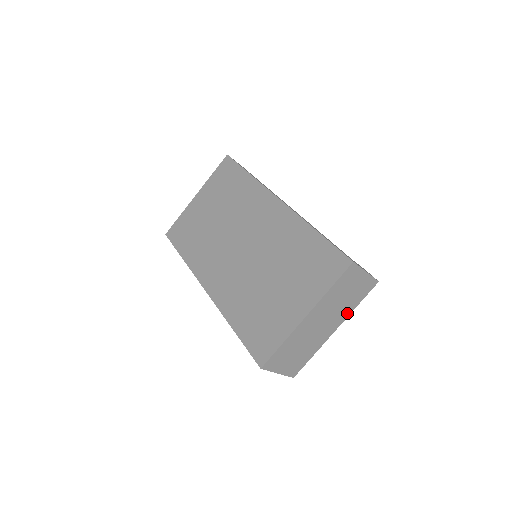
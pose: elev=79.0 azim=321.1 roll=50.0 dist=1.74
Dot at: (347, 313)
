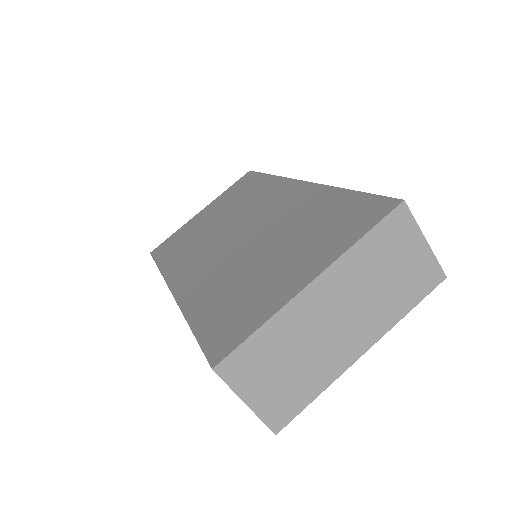
Dot at: (388, 321)
